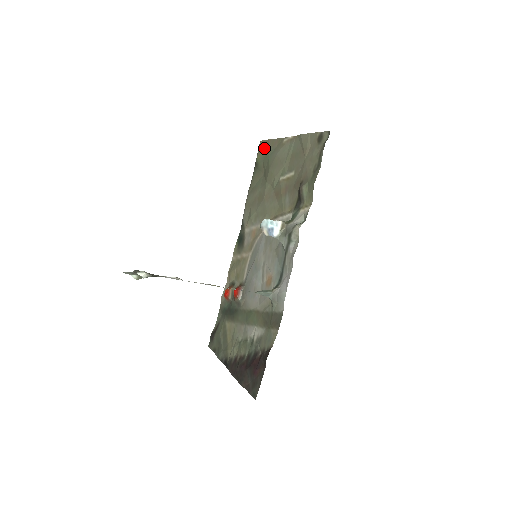
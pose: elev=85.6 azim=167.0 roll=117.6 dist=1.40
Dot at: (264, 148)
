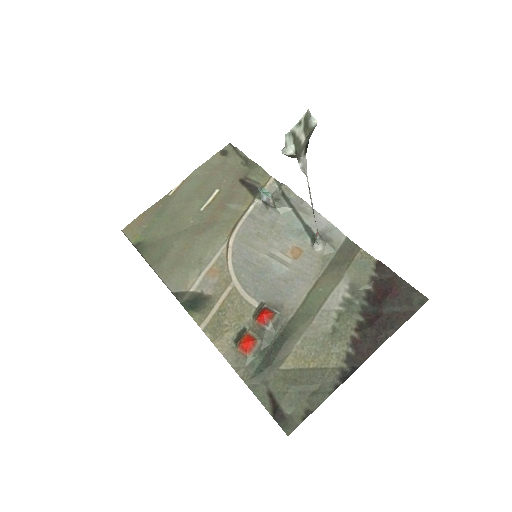
Dot at: (139, 225)
